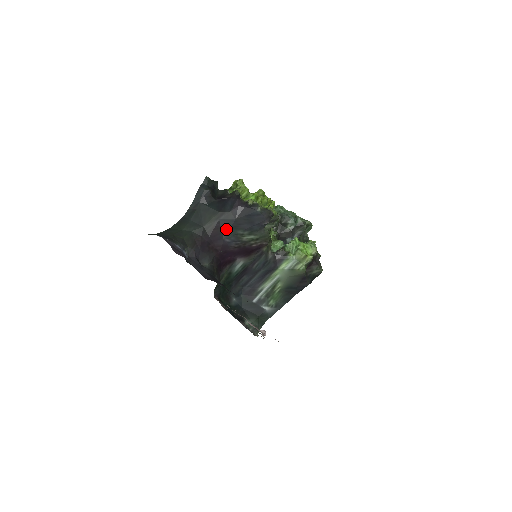
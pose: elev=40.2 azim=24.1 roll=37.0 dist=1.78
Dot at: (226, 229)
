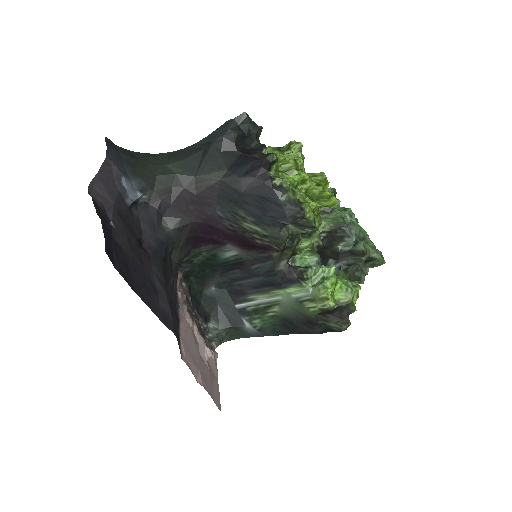
Dot at: (224, 198)
